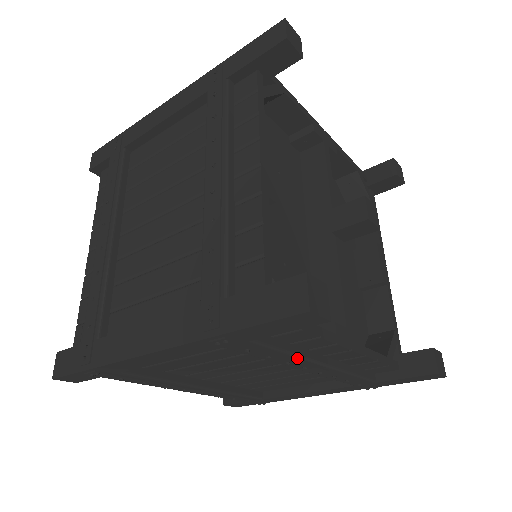
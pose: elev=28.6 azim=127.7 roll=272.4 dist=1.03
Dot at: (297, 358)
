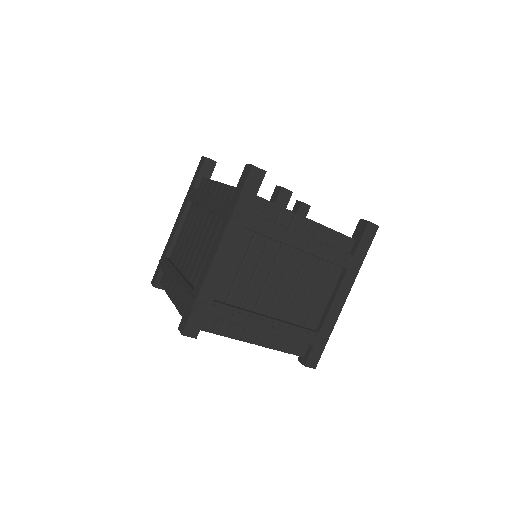
Dot at: (284, 228)
